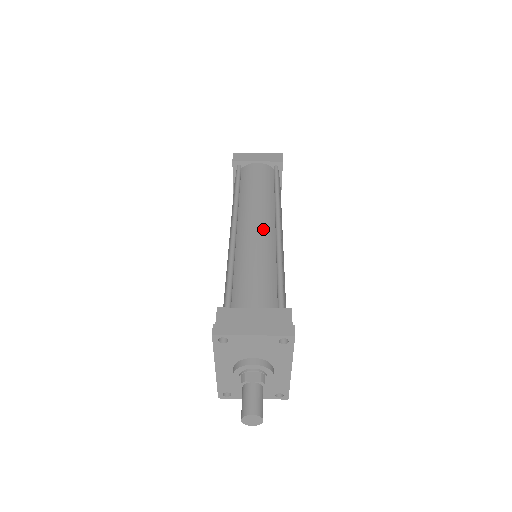
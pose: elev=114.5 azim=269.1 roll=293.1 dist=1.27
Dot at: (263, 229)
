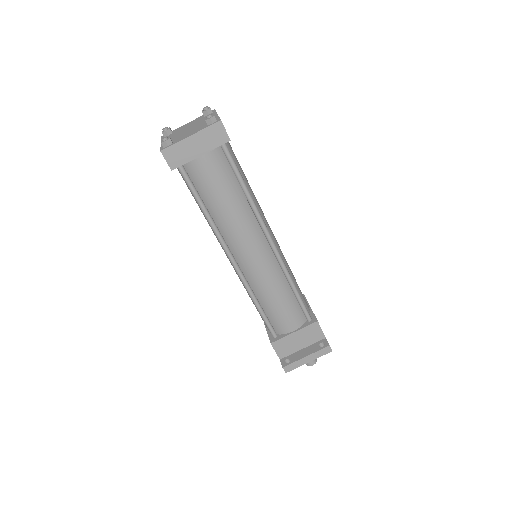
Dot at: (262, 258)
